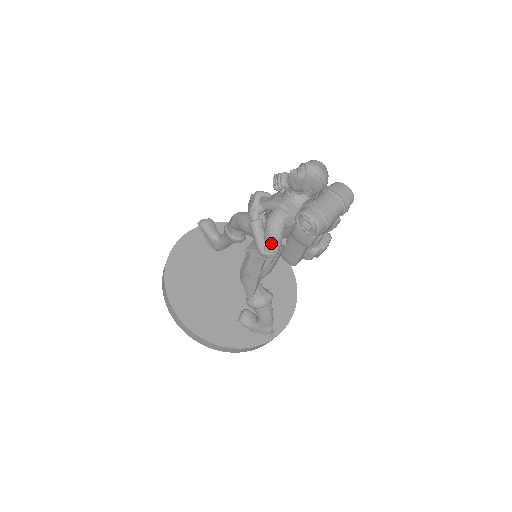
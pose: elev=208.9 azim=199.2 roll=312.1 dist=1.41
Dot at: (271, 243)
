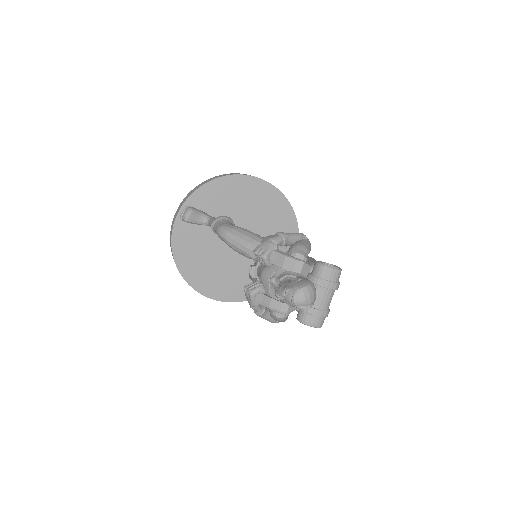
Dot at: occluded
